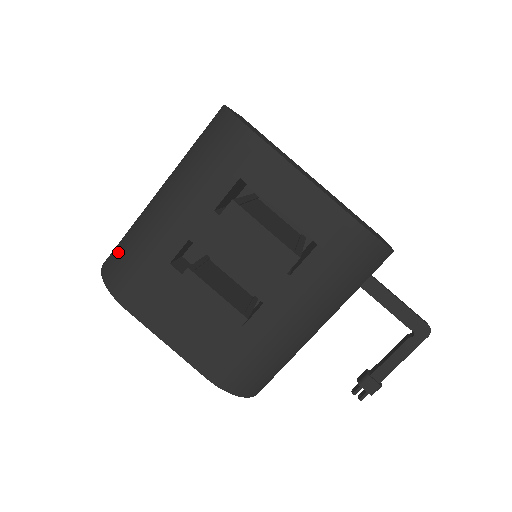
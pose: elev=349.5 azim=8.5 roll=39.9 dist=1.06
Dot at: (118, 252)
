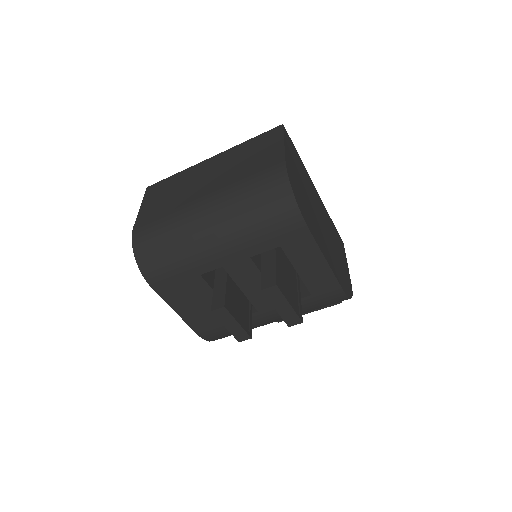
Dot at: (154, 244)
